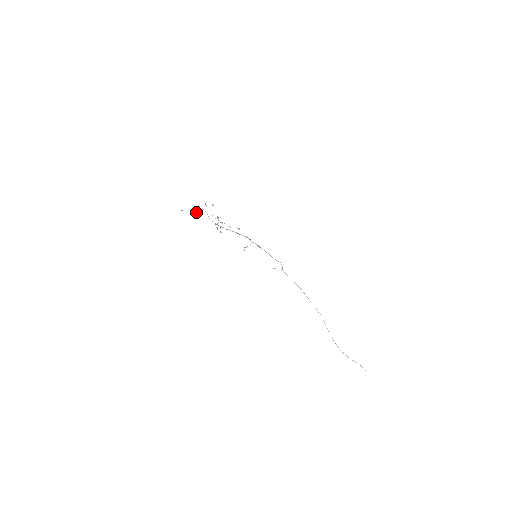
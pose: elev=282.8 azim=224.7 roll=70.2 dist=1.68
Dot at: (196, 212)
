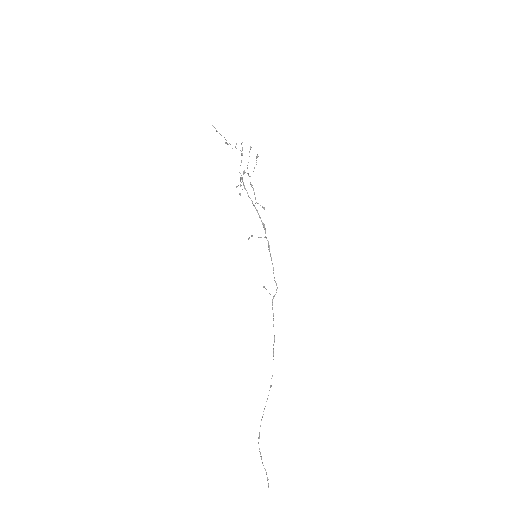
Dot at: occluded
